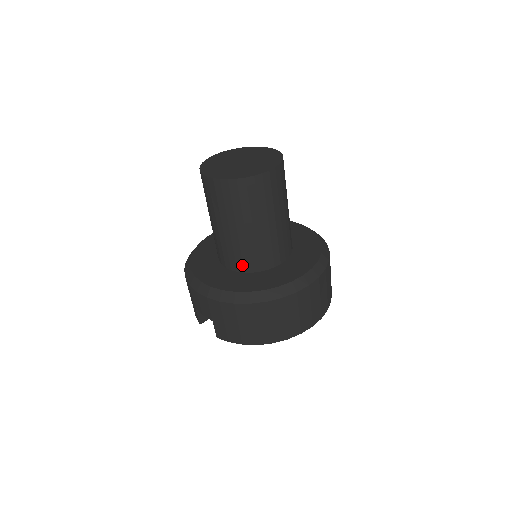
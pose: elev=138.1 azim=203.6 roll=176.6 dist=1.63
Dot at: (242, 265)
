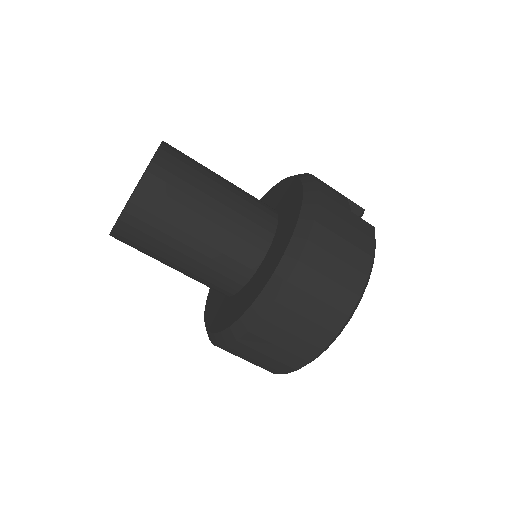
Dot at: occluded
